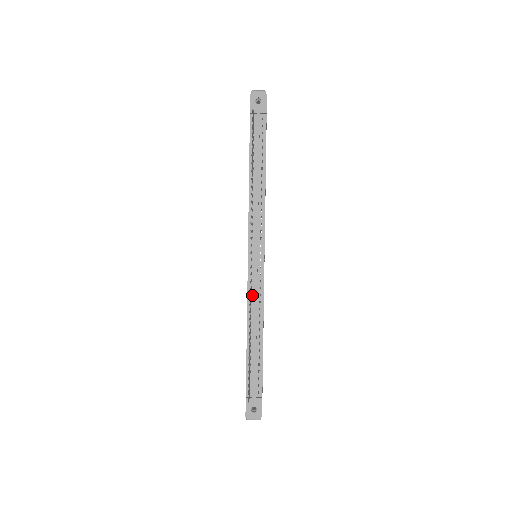
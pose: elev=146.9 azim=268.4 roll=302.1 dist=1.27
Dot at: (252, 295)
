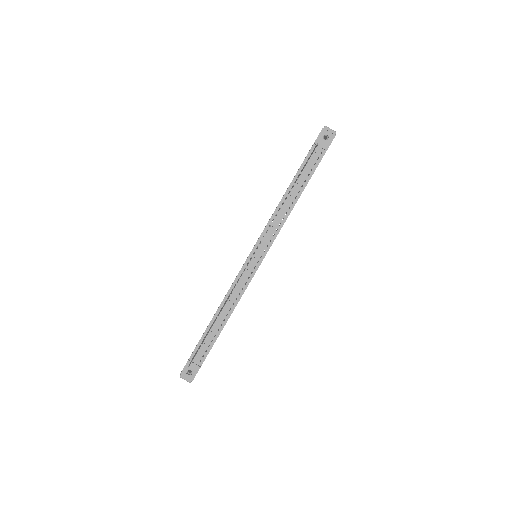
Dot at: (236, 285)
